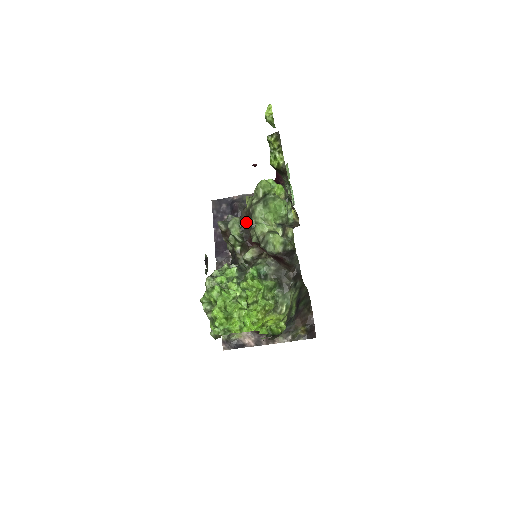
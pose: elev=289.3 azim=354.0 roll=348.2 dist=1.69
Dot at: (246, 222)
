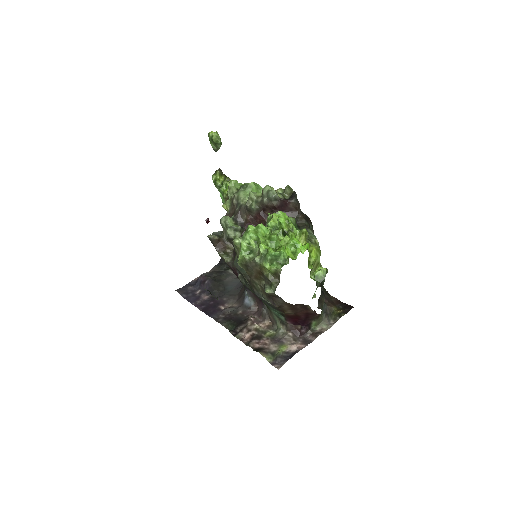
Dot at: (236, 212)
